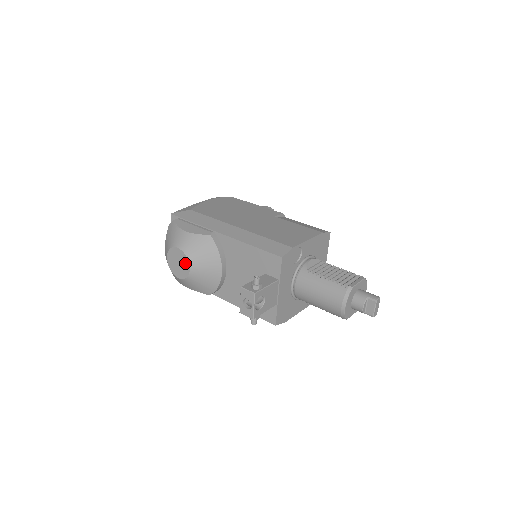
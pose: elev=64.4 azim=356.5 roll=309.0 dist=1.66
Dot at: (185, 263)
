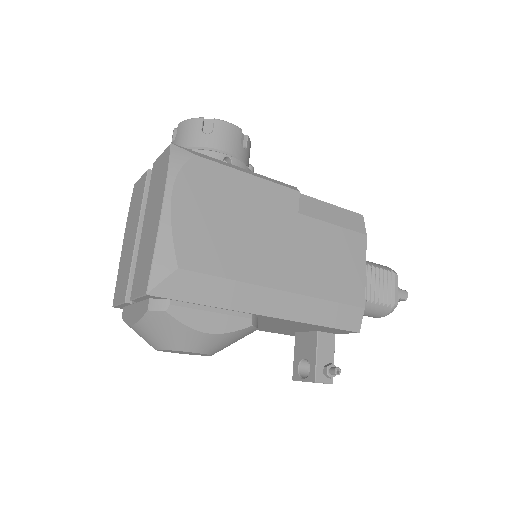
Dot at: occluded
